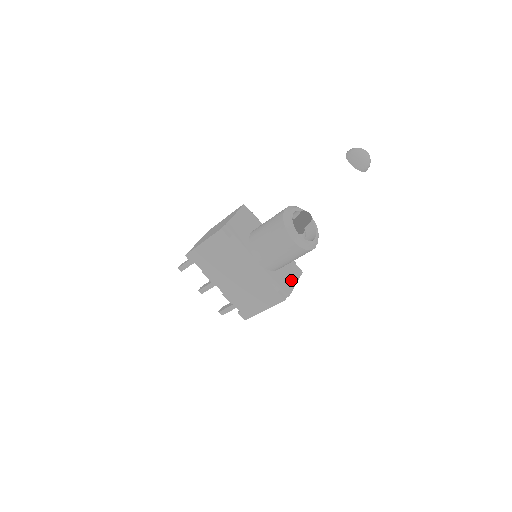
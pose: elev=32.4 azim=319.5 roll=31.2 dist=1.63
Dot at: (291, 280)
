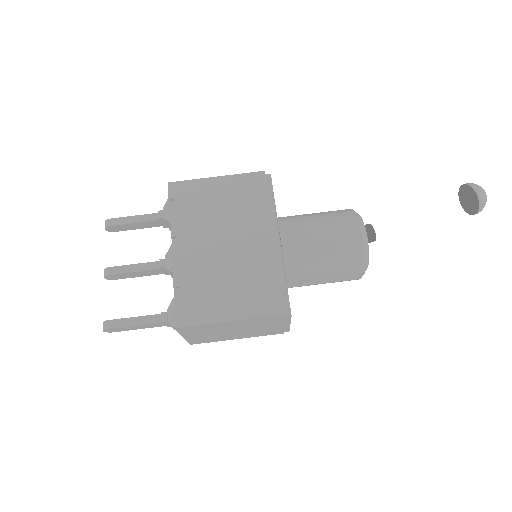
Dot at: occluded
